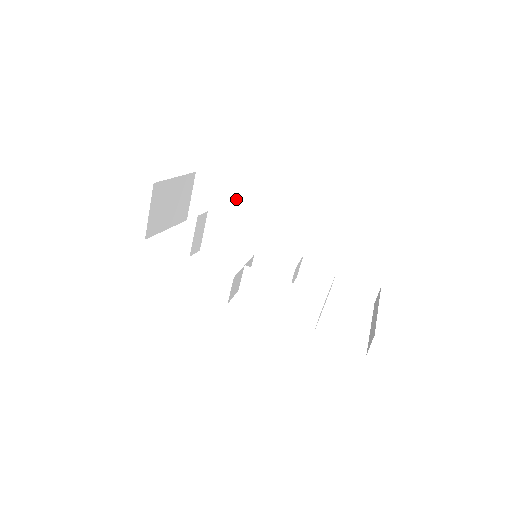
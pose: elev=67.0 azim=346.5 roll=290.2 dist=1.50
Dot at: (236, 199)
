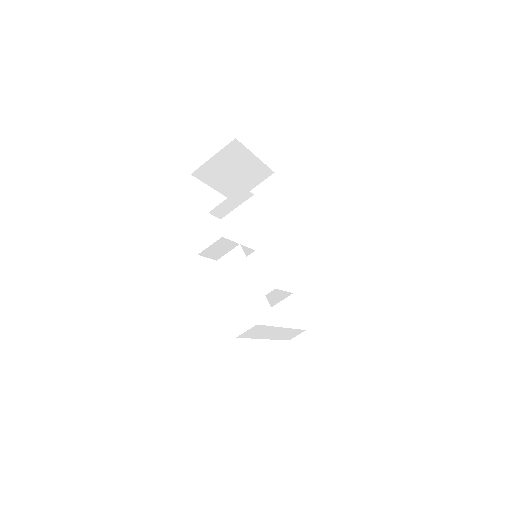
Dot at: (284, 216)
